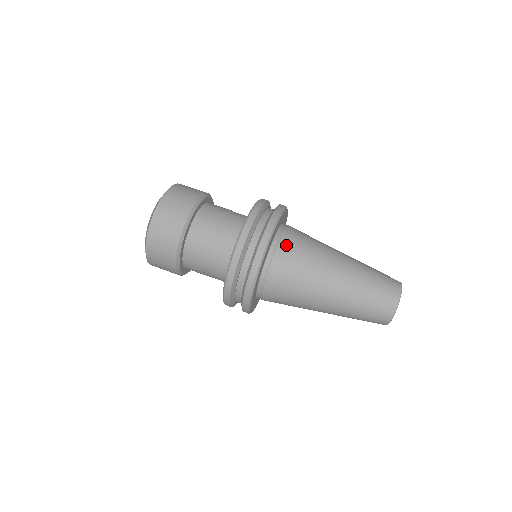
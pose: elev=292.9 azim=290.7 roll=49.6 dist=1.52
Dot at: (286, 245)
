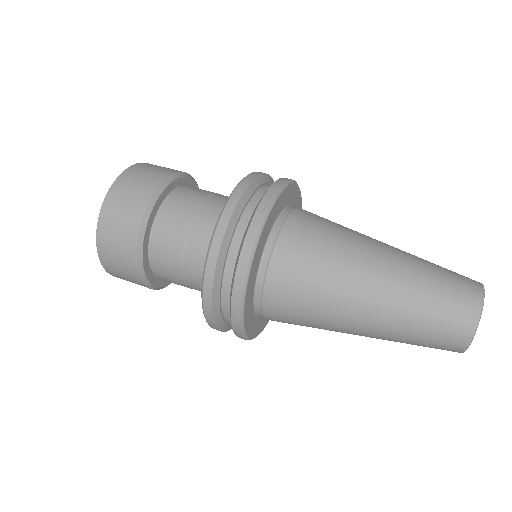
Dot at: (300, 219)
